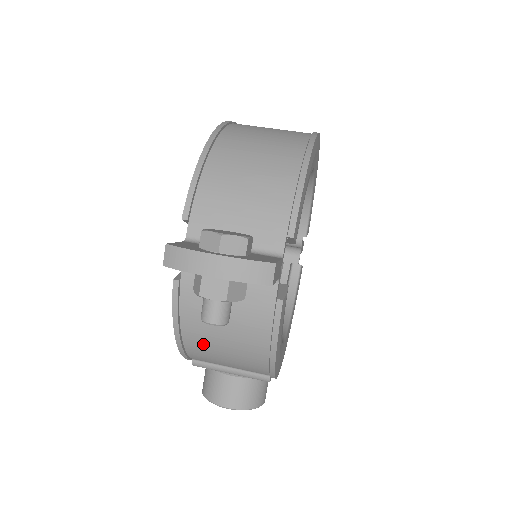
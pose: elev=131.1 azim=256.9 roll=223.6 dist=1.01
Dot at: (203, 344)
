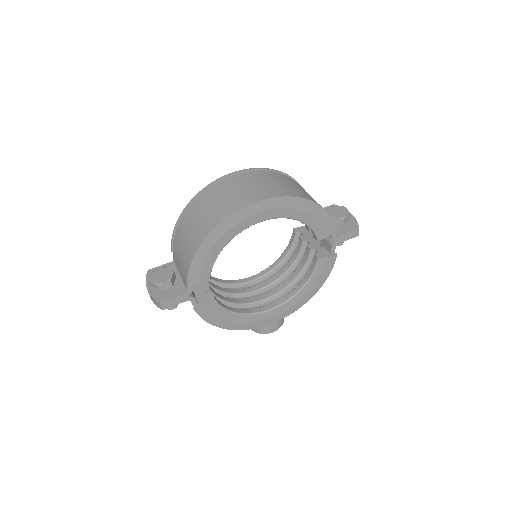
Dot at: occluded
